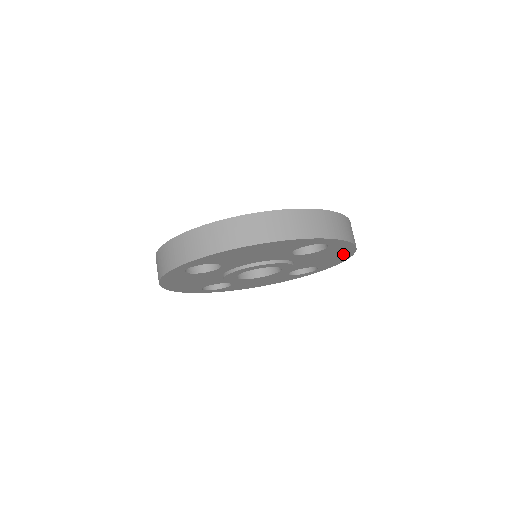
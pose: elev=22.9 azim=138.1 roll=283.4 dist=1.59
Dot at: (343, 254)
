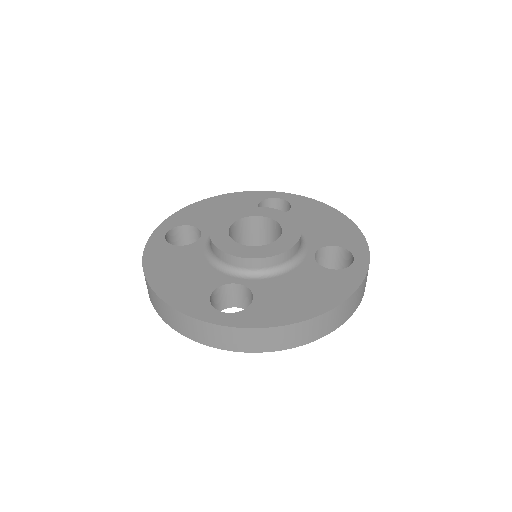
Dot at: occluded
